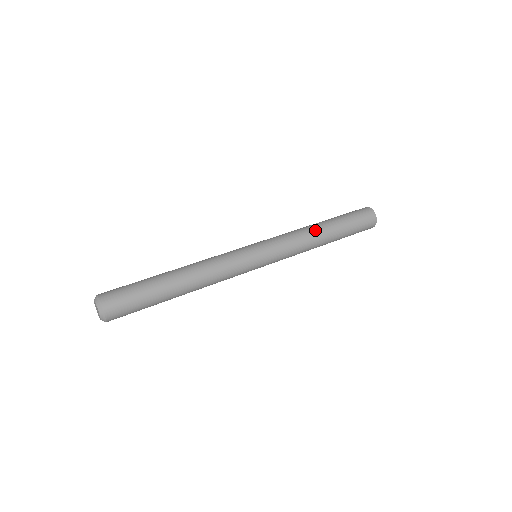
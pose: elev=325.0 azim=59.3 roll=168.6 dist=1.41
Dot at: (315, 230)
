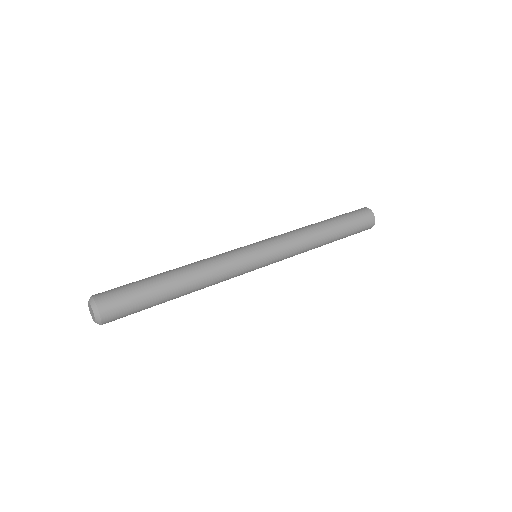
Dot at: (318, 235)
